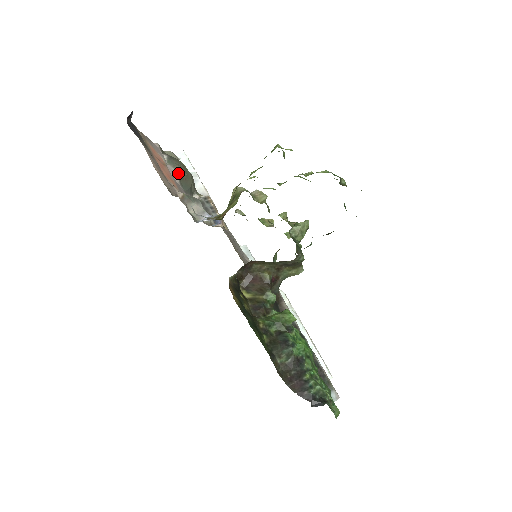
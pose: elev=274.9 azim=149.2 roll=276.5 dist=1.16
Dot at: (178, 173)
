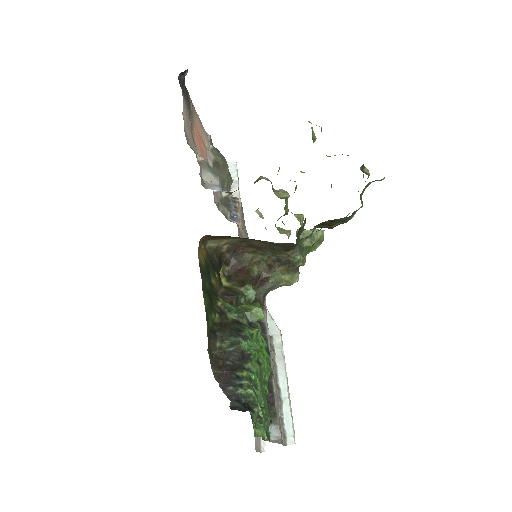
Dot at: (215, 161)
